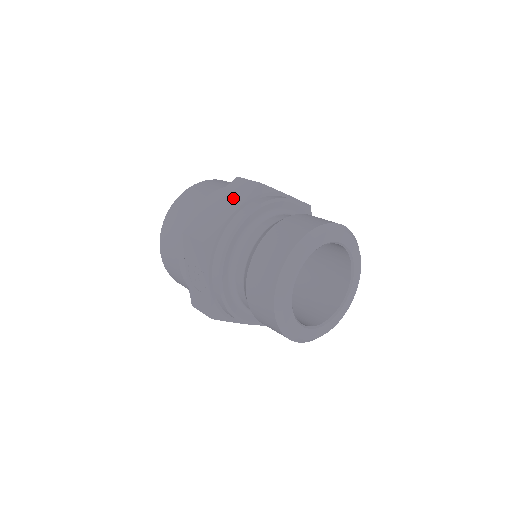
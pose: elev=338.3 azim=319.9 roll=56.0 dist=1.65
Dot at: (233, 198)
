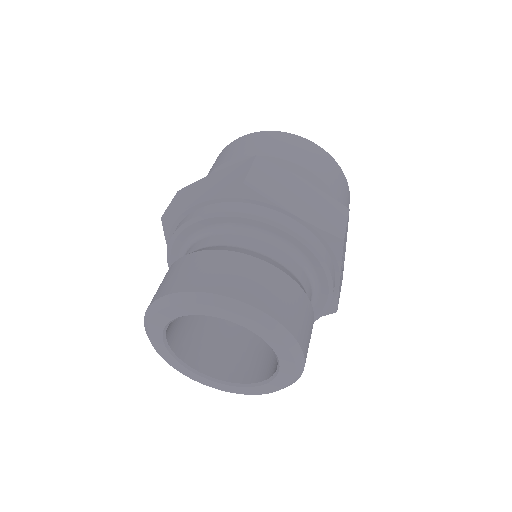
Dot at: (219, 184)
